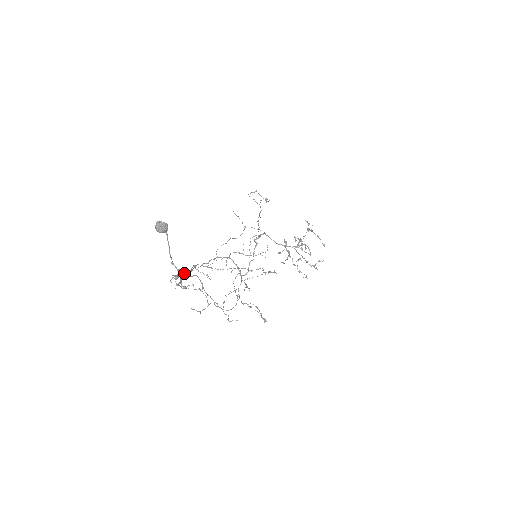
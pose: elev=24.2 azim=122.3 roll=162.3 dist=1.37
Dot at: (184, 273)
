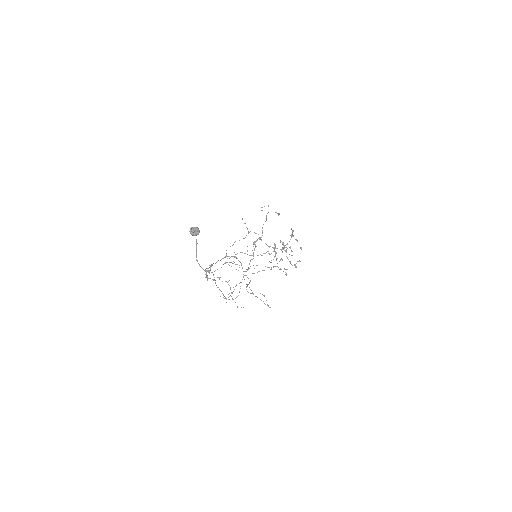
Dot at: (207, 268)
